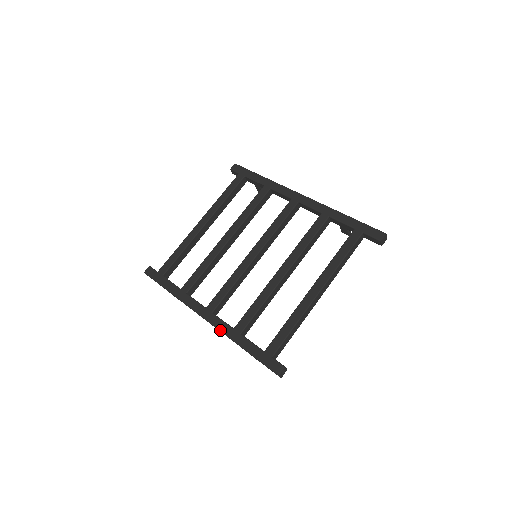
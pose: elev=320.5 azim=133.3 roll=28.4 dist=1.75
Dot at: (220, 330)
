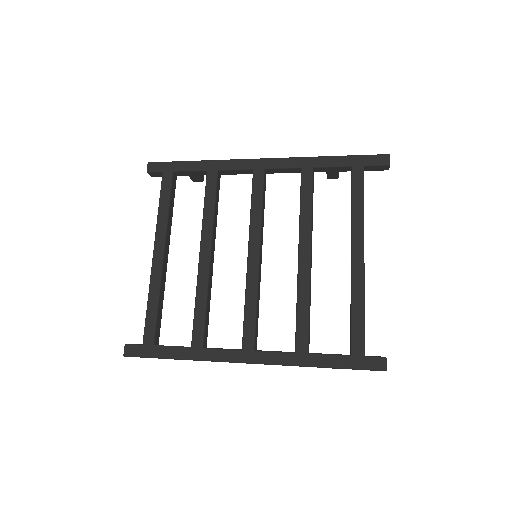
Dot at: (280, 364)
